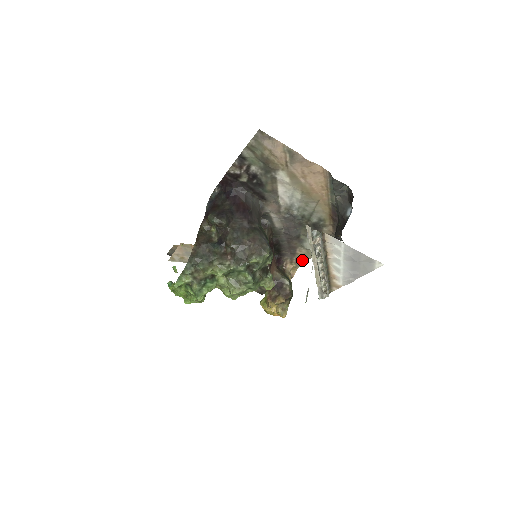
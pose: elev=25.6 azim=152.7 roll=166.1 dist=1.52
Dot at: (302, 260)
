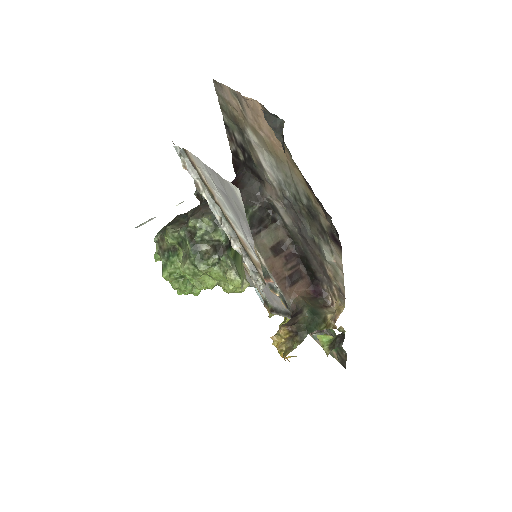
Dot at: (341, 290)
